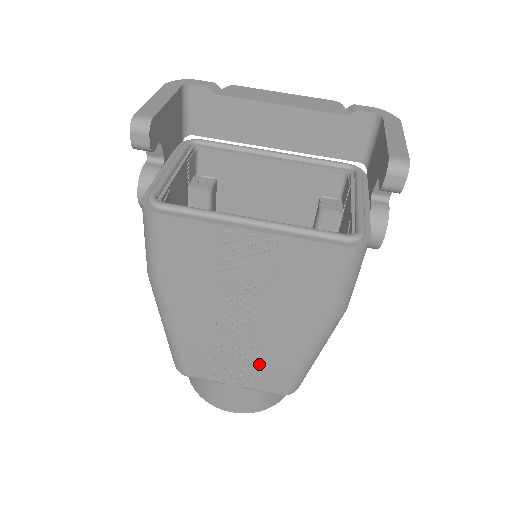
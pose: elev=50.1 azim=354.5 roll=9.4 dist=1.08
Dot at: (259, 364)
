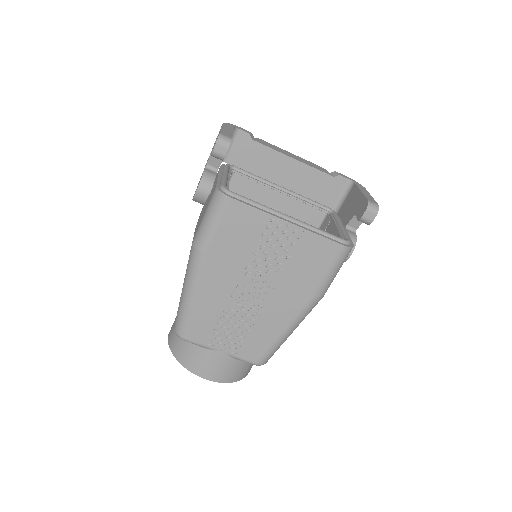
Dot at: (250, 333)
